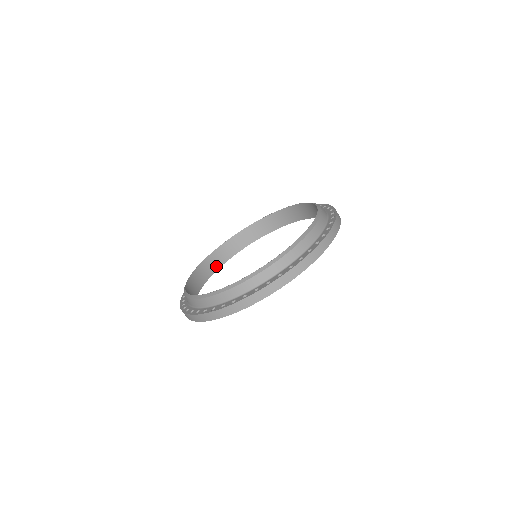
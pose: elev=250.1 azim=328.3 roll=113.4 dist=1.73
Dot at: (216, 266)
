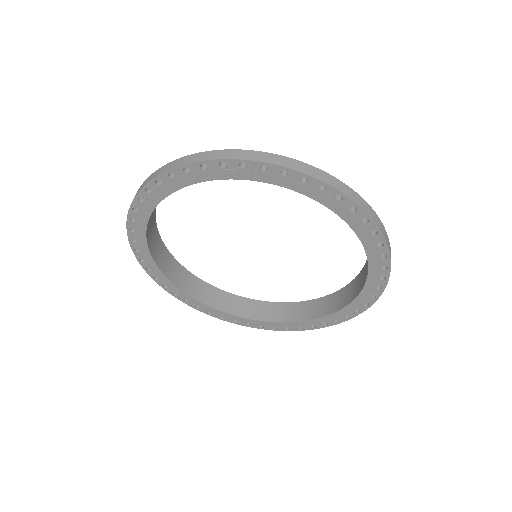
Dot at: (176, 280)
